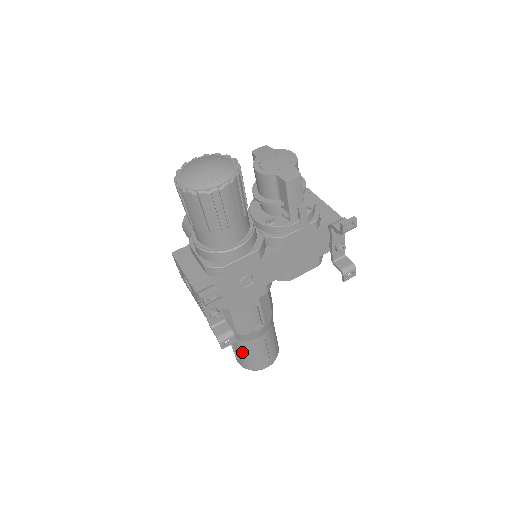
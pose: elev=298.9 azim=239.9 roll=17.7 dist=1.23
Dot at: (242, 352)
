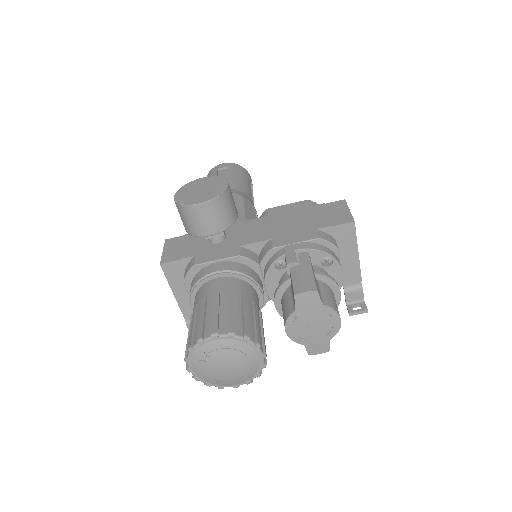
Dot at: occluded
